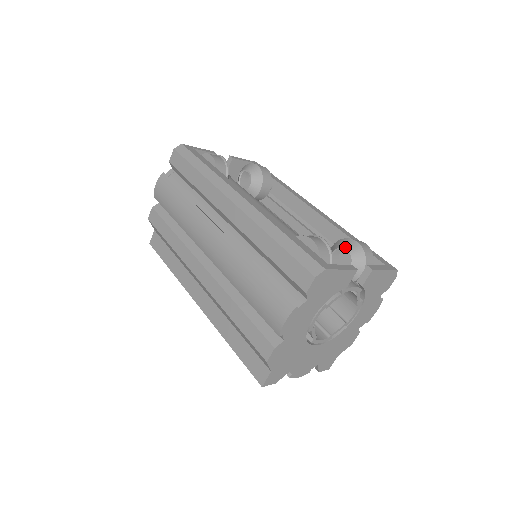
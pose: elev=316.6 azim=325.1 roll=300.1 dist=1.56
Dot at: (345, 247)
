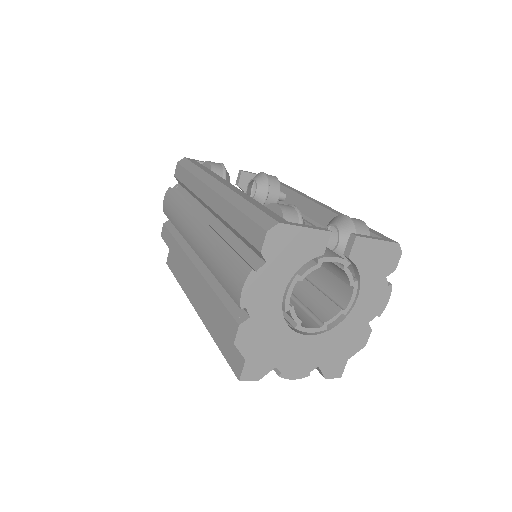
Dot at: (333, 223)
